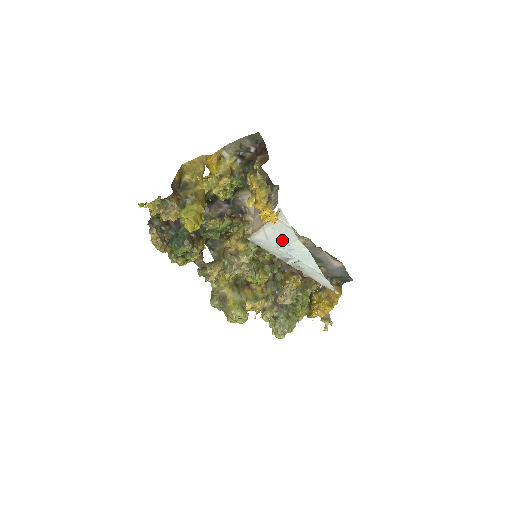
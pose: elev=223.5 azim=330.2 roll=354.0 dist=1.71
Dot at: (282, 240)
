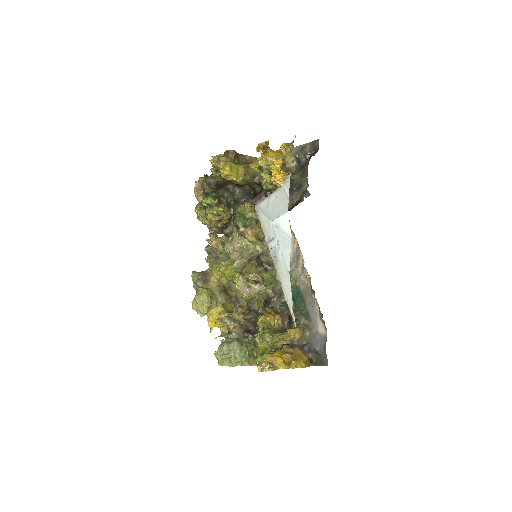
Dot at: (276, 211)
